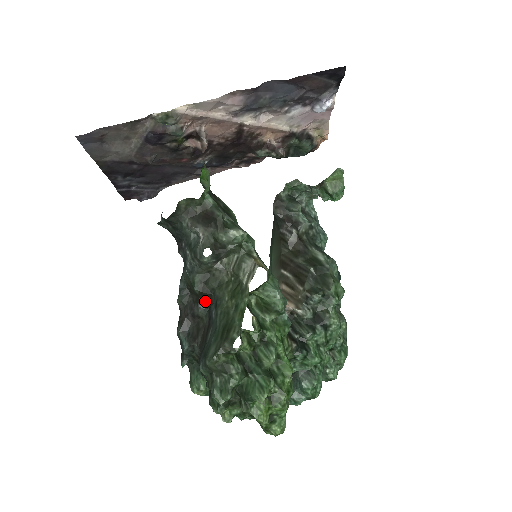
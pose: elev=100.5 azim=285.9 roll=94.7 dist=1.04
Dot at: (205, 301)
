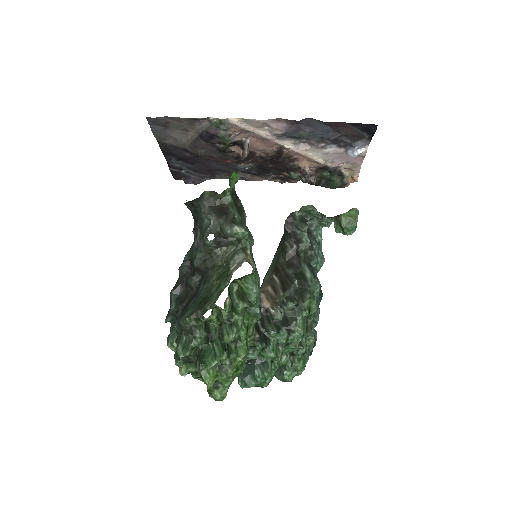
Dot at: (199, 276)
